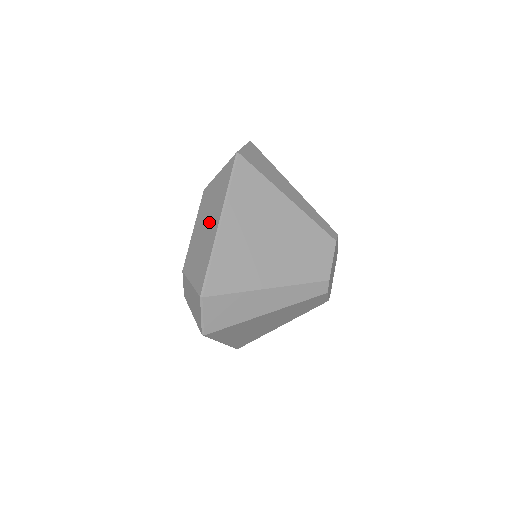
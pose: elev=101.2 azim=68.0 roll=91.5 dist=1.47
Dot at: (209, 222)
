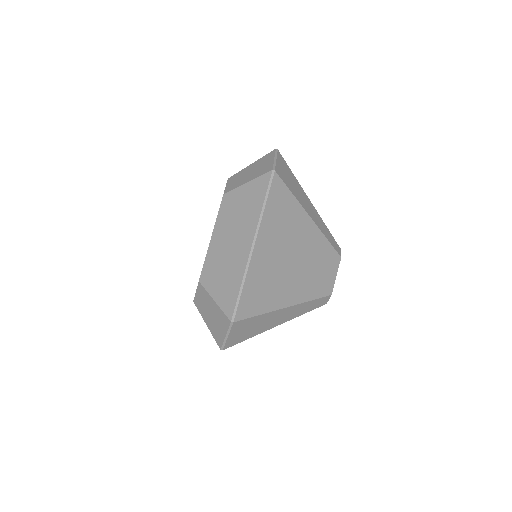
Dot at: (236, 239)
